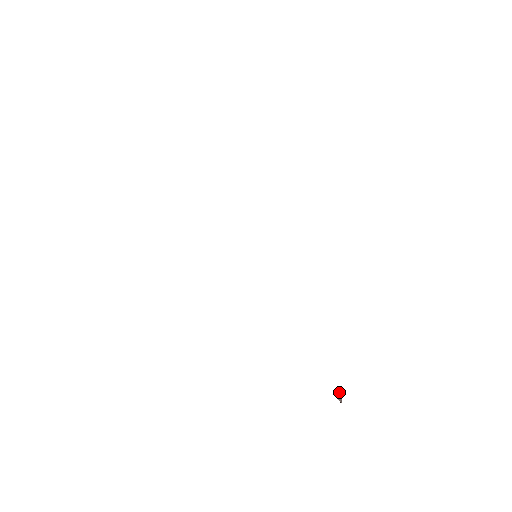
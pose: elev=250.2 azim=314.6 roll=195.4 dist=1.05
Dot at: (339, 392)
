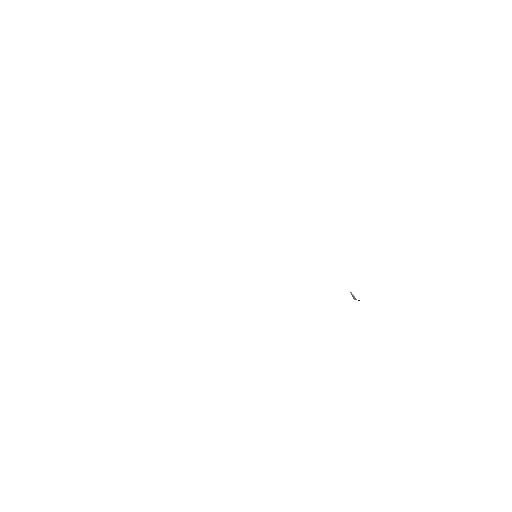
Dot at: occluded
